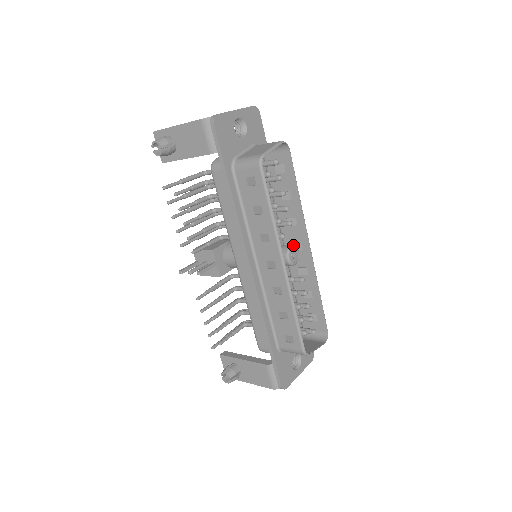
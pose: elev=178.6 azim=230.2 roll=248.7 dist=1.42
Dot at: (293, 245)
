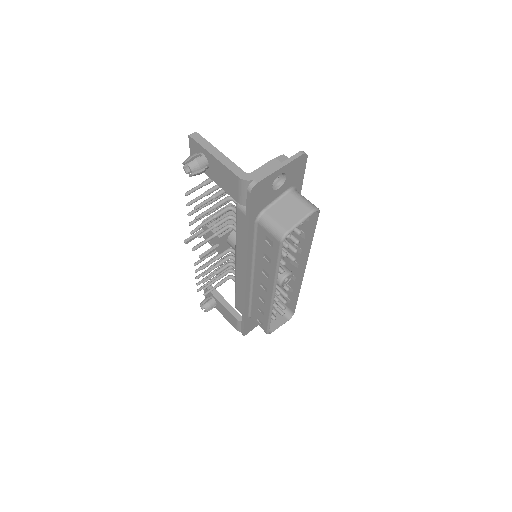
Dot at: (289, 274)
